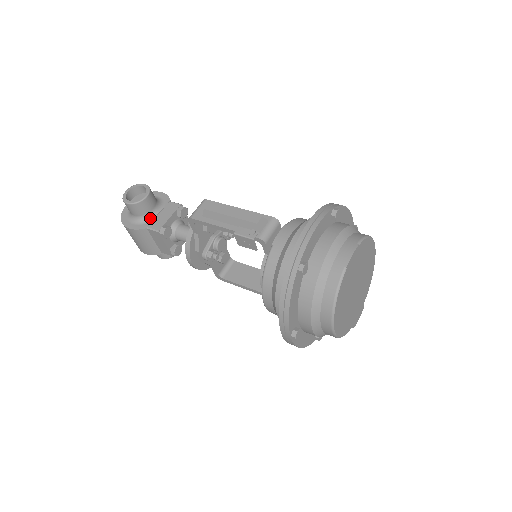
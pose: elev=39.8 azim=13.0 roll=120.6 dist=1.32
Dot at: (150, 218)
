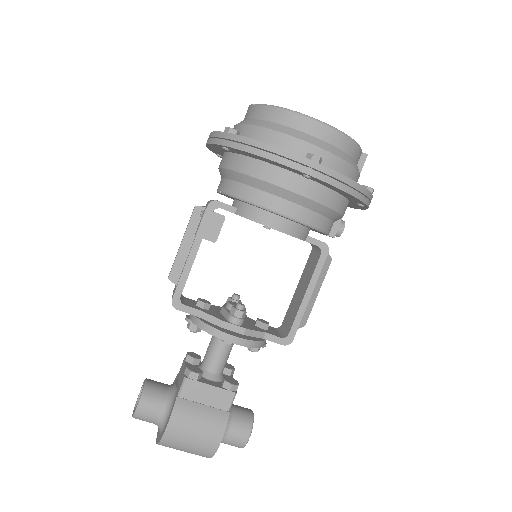
Dot at: (173, 394)
